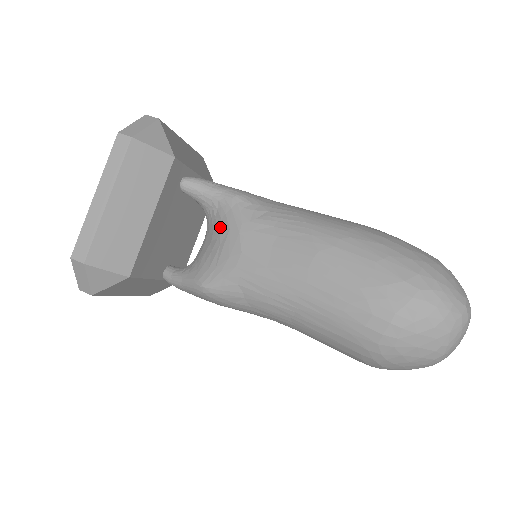
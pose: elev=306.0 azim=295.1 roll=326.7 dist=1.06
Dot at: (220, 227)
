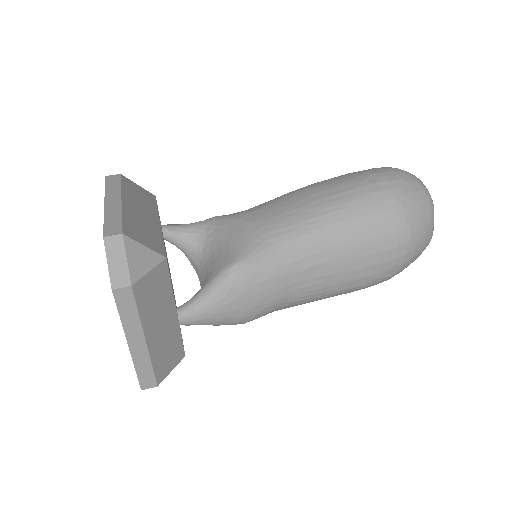
Dot at: (217, 233)
